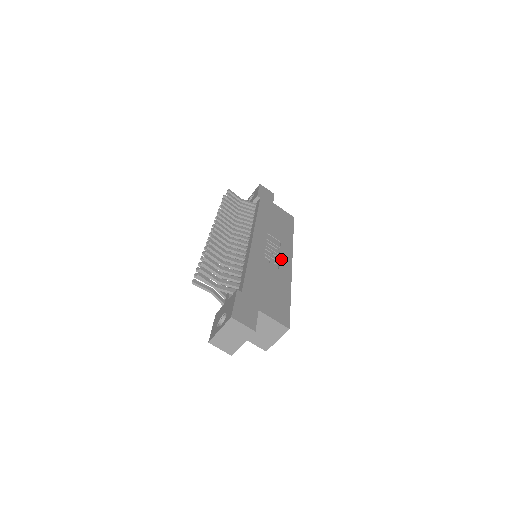
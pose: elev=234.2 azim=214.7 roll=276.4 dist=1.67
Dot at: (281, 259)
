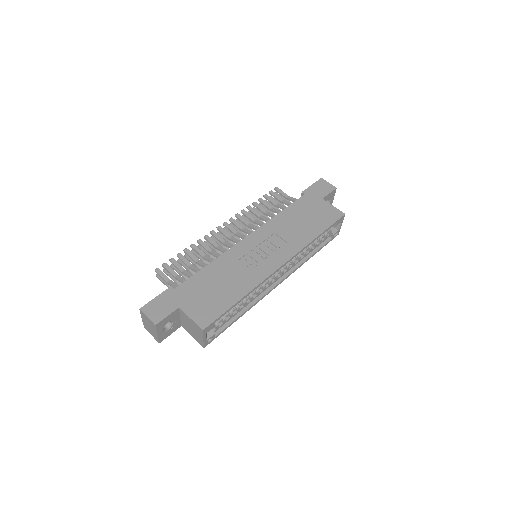
Dot at: (267, 261)
